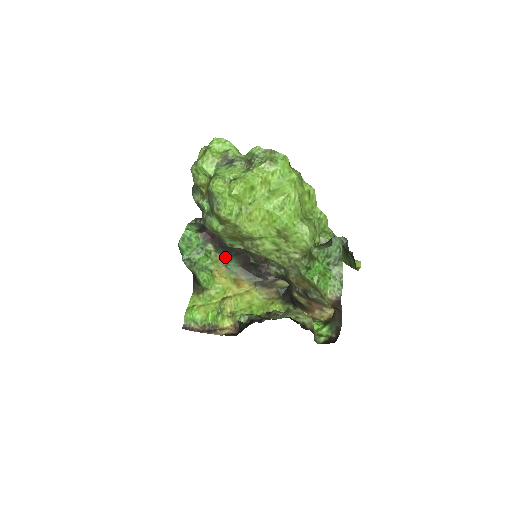
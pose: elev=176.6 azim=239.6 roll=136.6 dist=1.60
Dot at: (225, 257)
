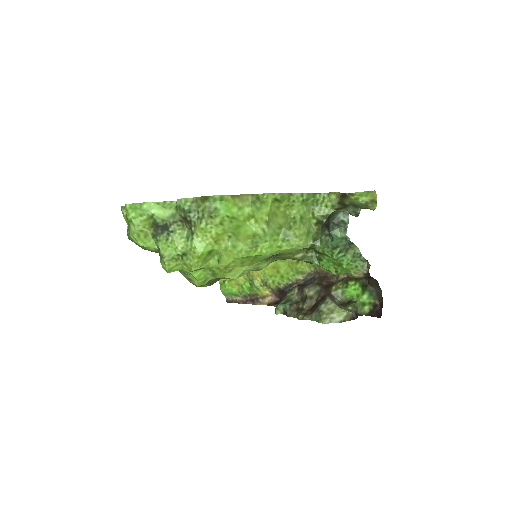
Dot at: occluded
